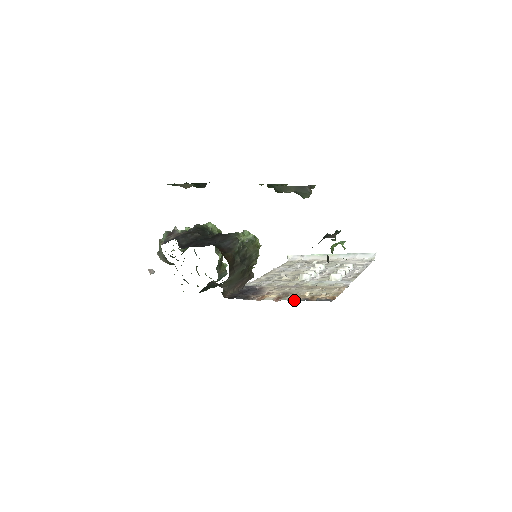
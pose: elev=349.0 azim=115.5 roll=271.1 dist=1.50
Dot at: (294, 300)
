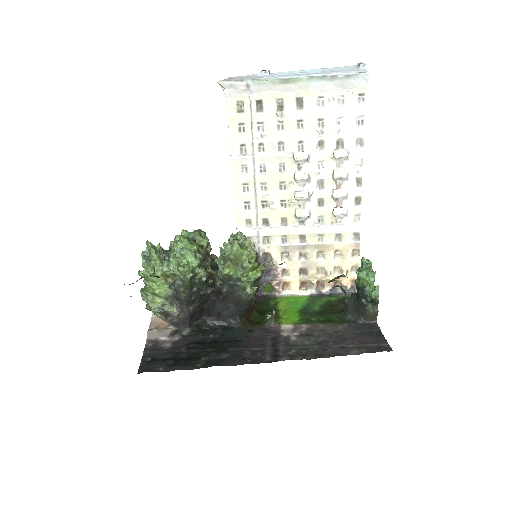
Dot at: (319, 284)
